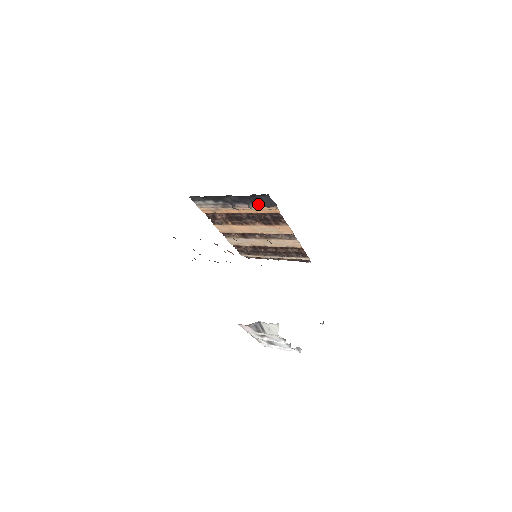
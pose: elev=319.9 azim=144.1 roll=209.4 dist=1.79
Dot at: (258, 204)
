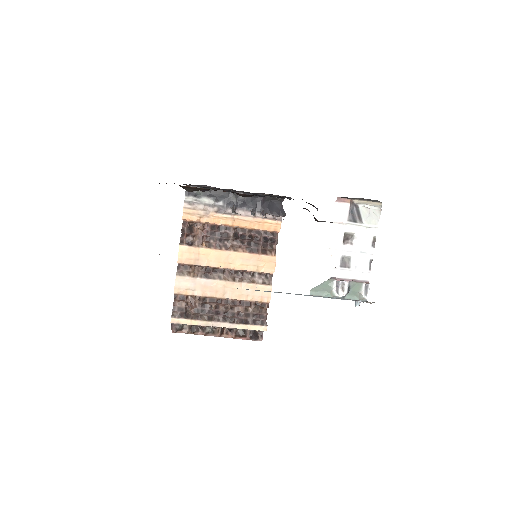
Dot at: (266, 211)
